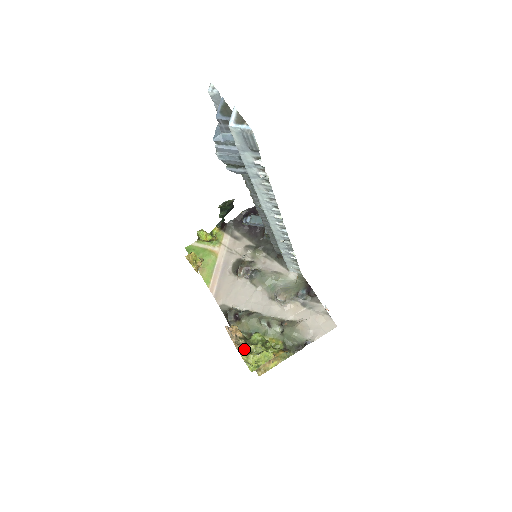
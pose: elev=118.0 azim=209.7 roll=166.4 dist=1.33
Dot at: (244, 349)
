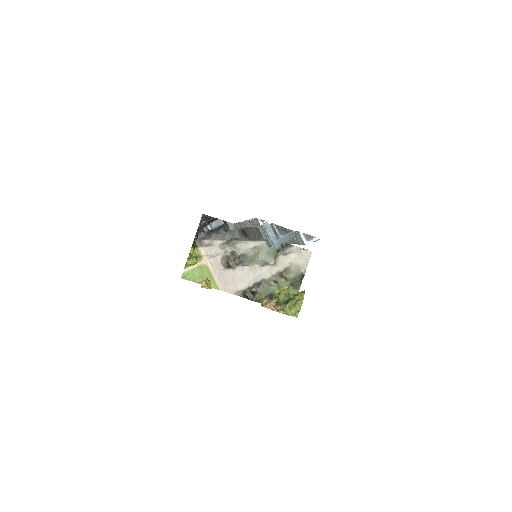
Dot at: (285, 310)
